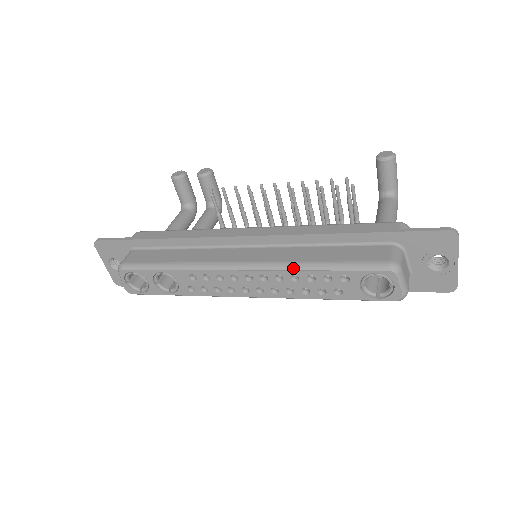
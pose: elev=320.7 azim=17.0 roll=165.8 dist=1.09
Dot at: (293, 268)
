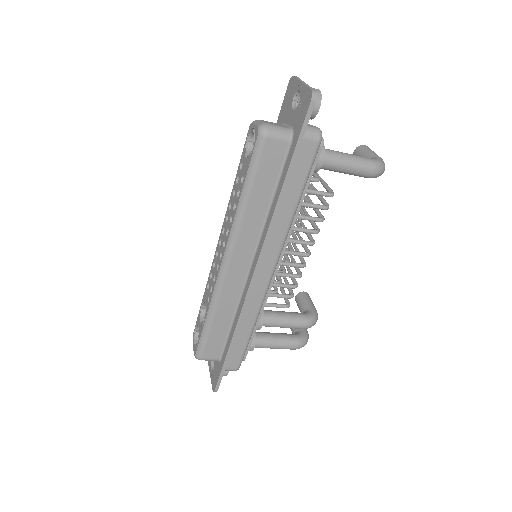
Dot at: occluded
